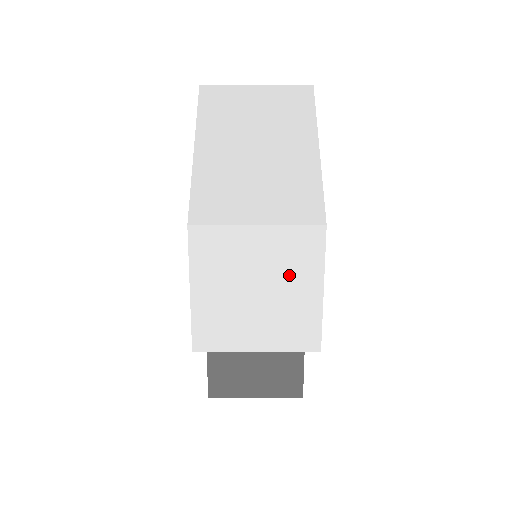
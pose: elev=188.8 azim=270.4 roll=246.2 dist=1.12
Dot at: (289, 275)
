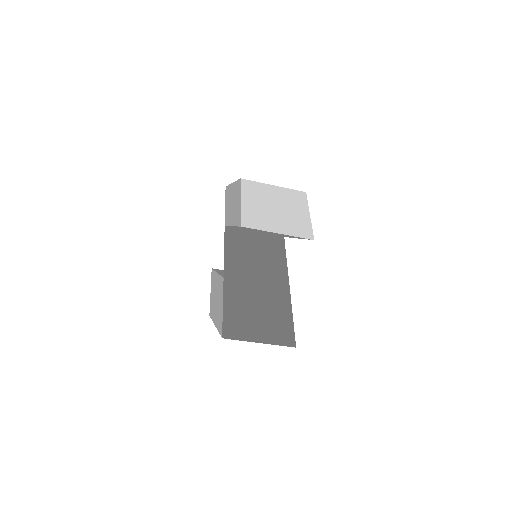
Dot at: (292, 205)
